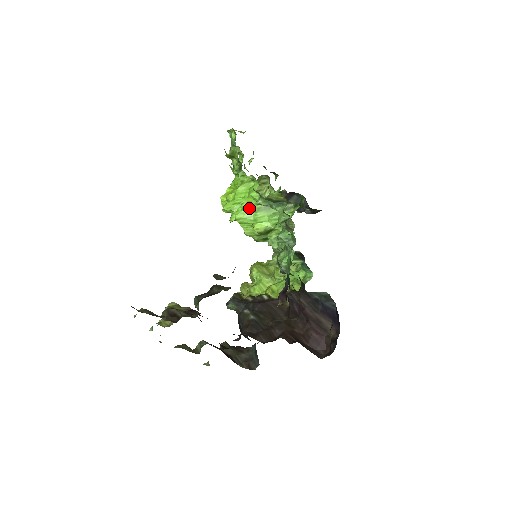
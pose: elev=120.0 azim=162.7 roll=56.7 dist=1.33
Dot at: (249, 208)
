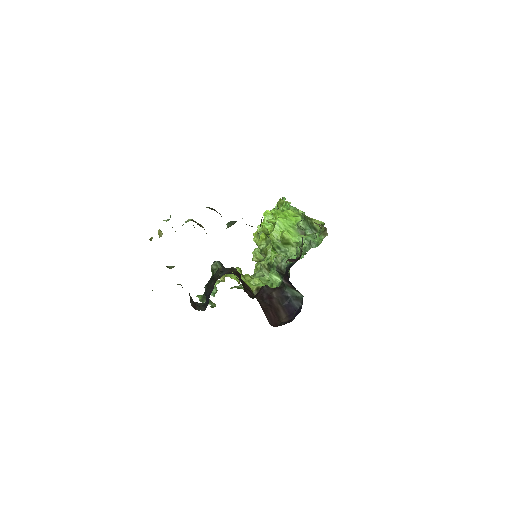
Dot at: (289, 222)
